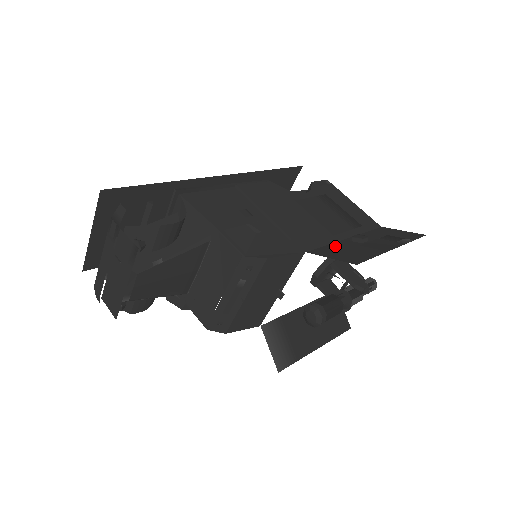
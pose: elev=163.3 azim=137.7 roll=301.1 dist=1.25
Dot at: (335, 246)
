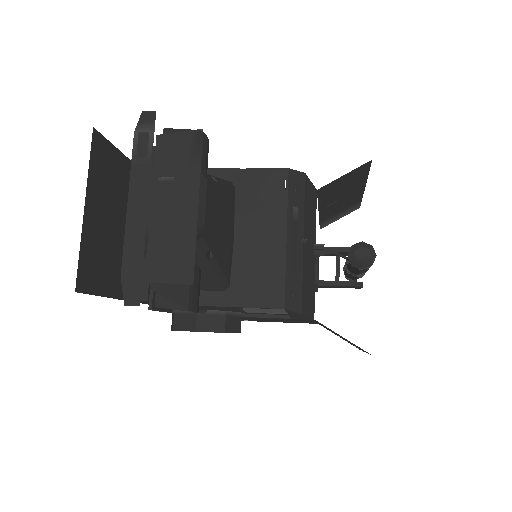
Dot at: (325, 198)
